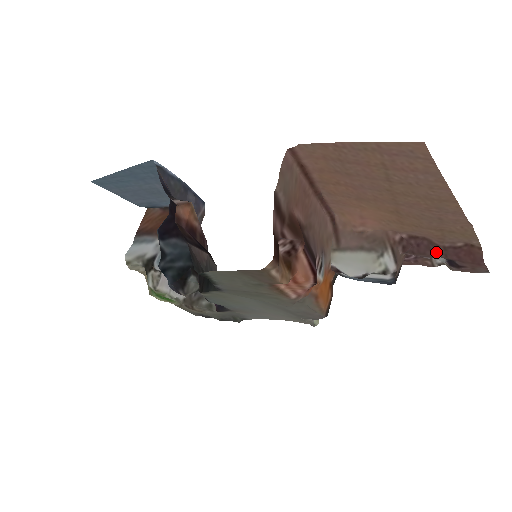
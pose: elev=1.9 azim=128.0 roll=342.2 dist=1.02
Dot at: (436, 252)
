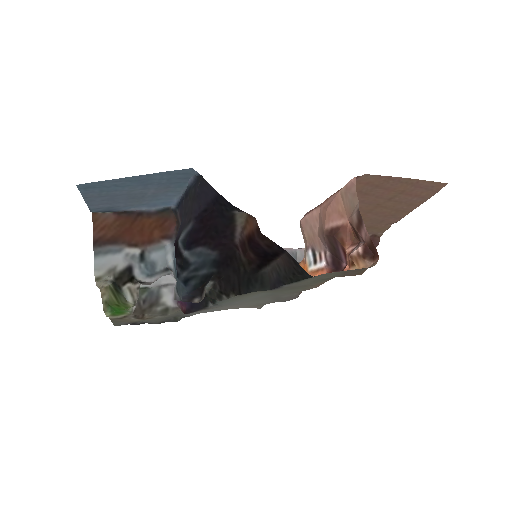
Dot at: occluded
